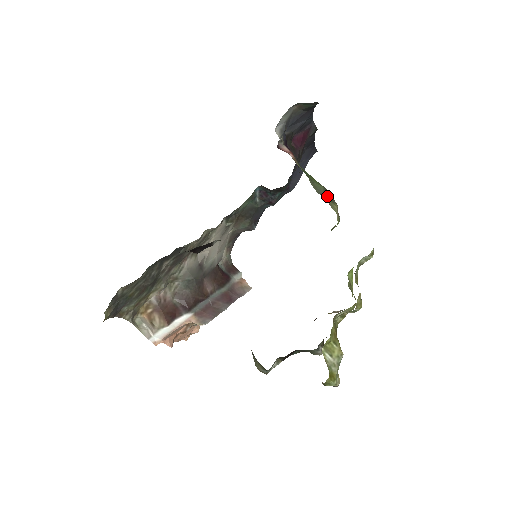
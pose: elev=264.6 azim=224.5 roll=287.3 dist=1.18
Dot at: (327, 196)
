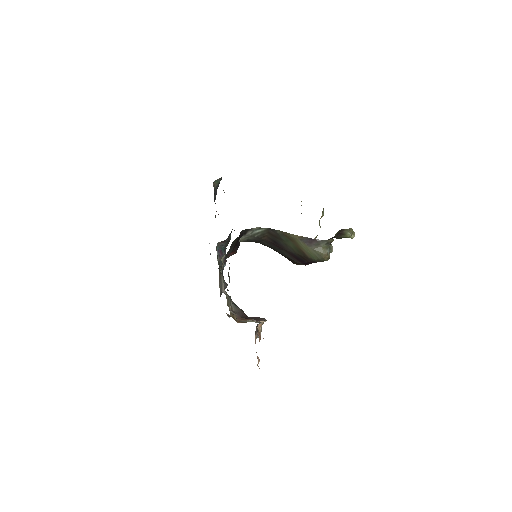
Dot at: occluded
